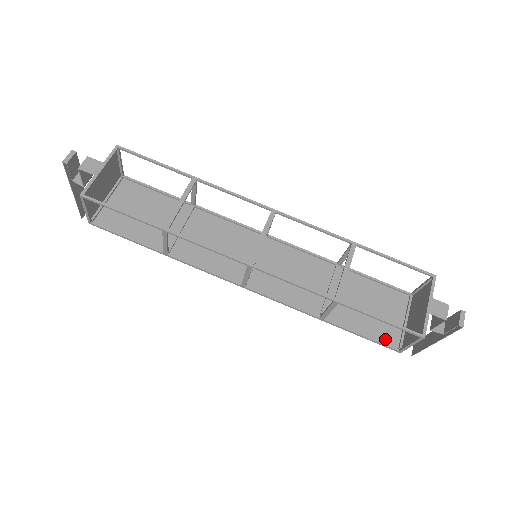
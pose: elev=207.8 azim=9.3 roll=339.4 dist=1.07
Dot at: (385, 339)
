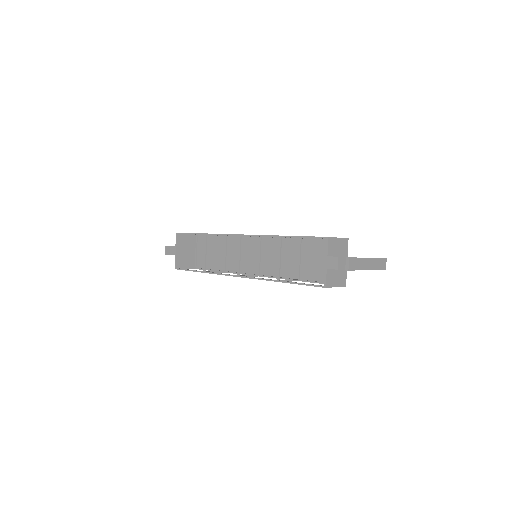
Dot at: occluded
